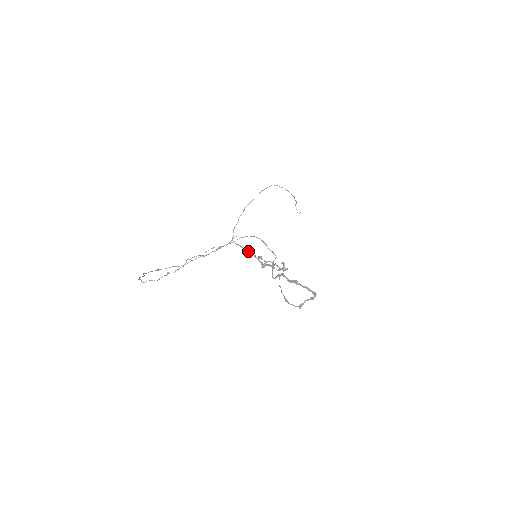
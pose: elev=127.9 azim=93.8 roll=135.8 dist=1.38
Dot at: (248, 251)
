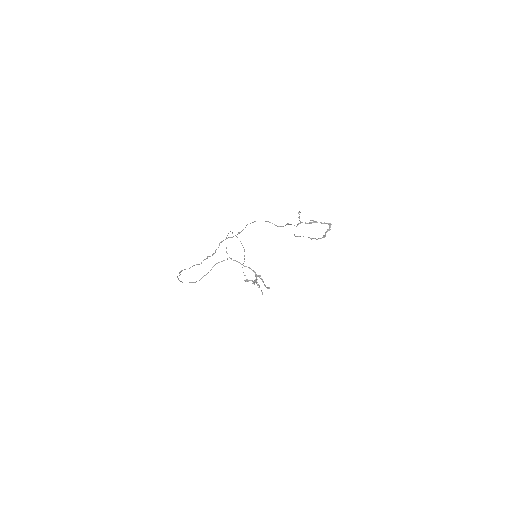
Dot at: (243, 265)
